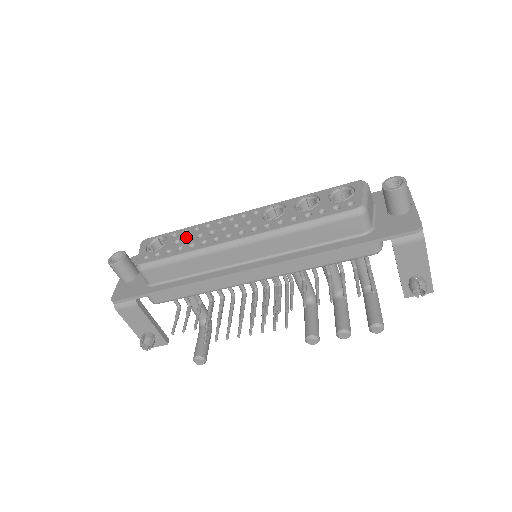
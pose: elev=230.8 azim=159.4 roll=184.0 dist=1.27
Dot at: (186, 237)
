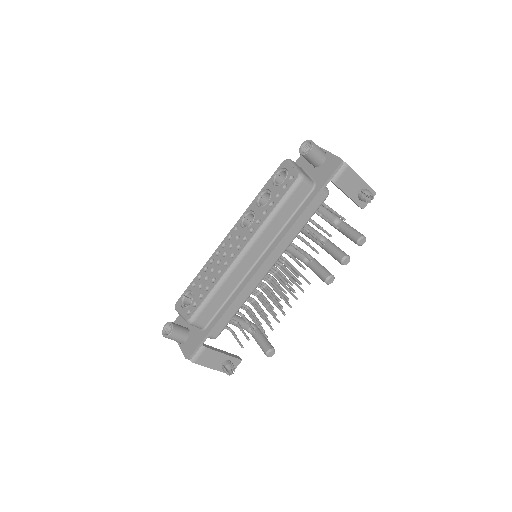
Dot at: (204, 279)
